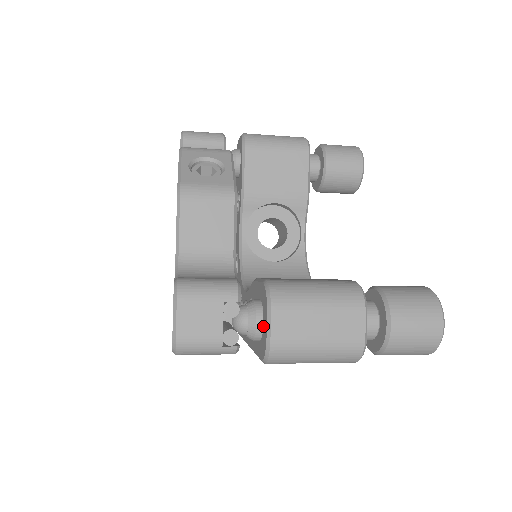
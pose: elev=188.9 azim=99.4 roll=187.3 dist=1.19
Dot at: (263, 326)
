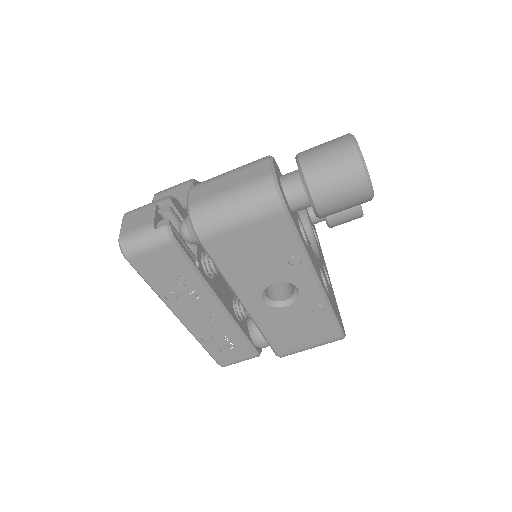
Dot at: occluded
